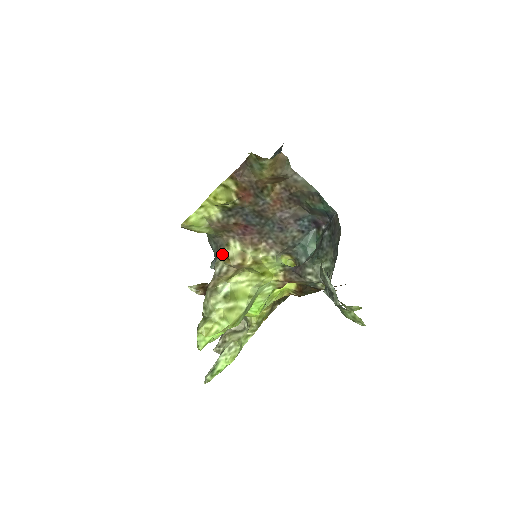
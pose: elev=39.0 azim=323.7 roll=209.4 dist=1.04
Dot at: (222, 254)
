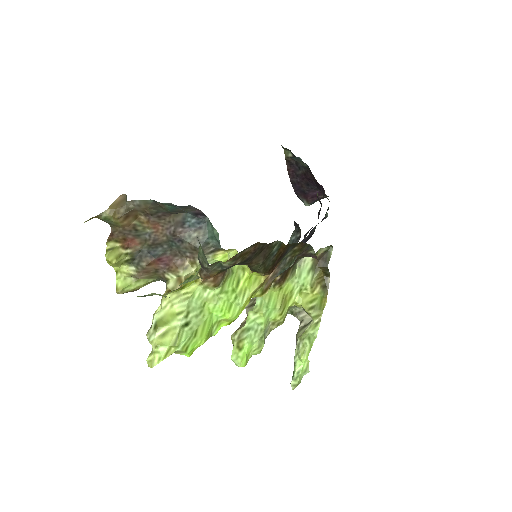
Dot at: occluded
